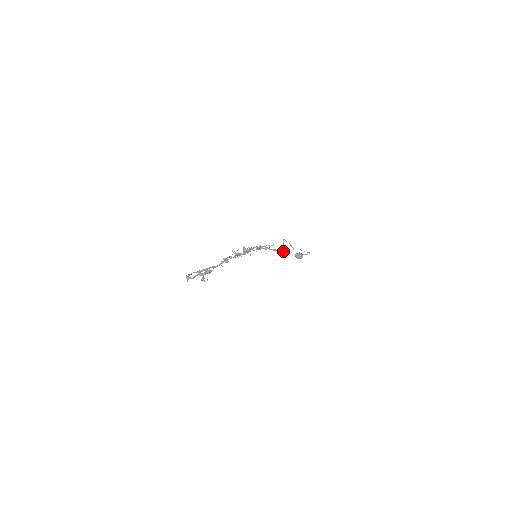
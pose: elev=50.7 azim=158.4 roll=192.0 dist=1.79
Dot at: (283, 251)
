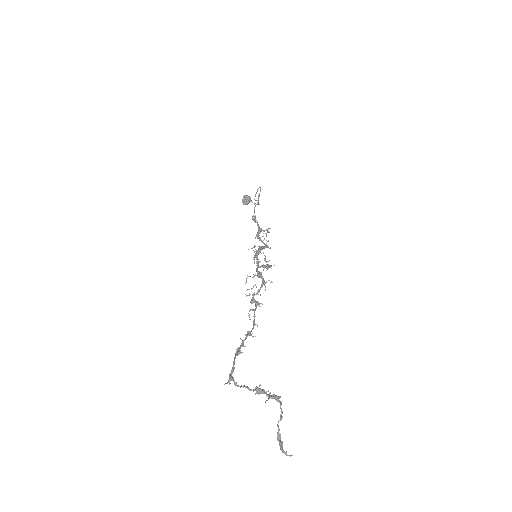
Dot at: occluded
